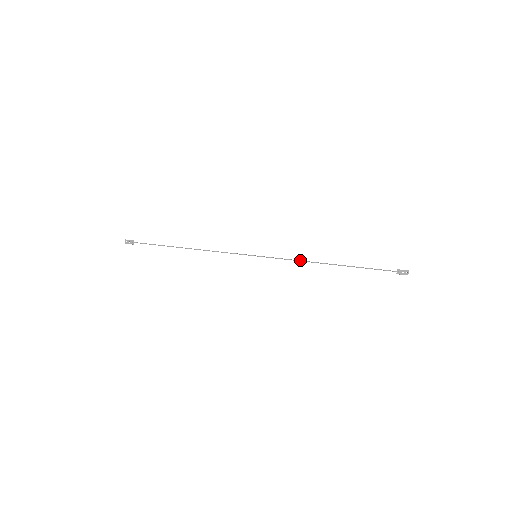
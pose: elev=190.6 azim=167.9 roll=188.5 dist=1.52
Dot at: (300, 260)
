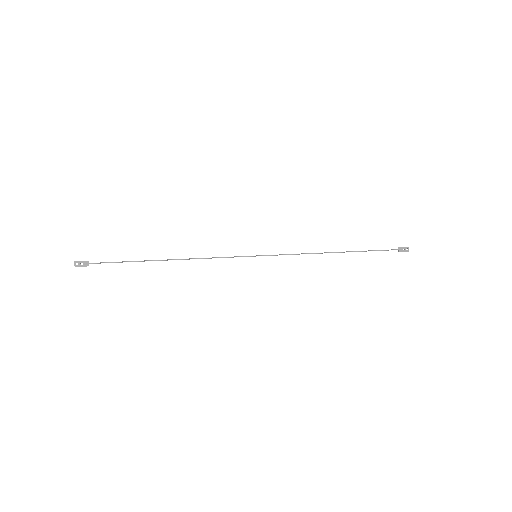
Dot at: (305, 253)
